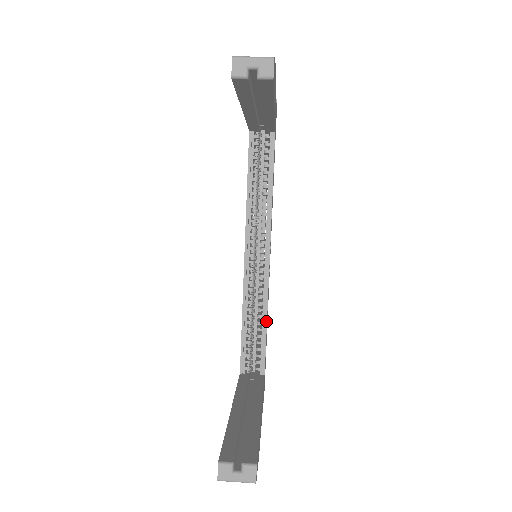
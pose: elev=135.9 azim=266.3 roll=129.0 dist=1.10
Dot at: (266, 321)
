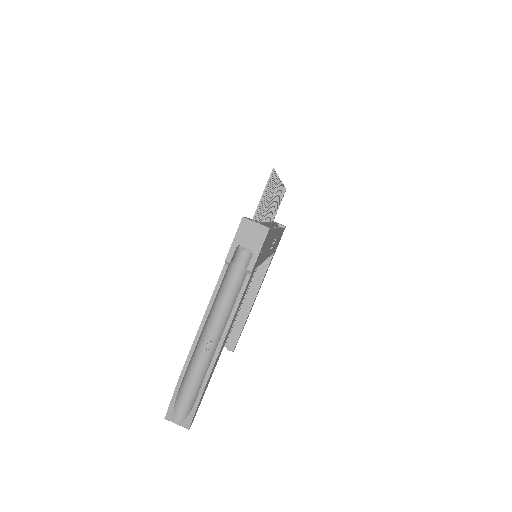
Dot at: occluded
